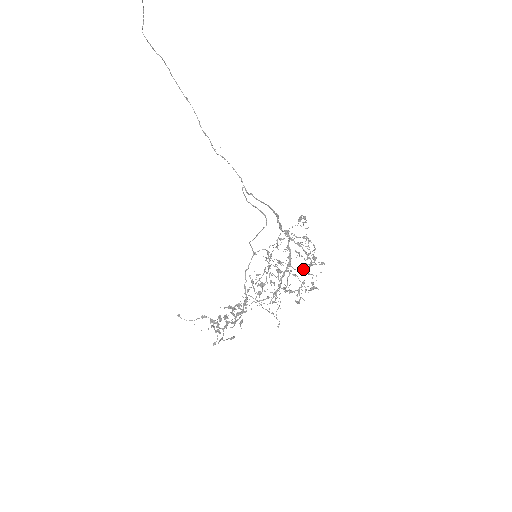
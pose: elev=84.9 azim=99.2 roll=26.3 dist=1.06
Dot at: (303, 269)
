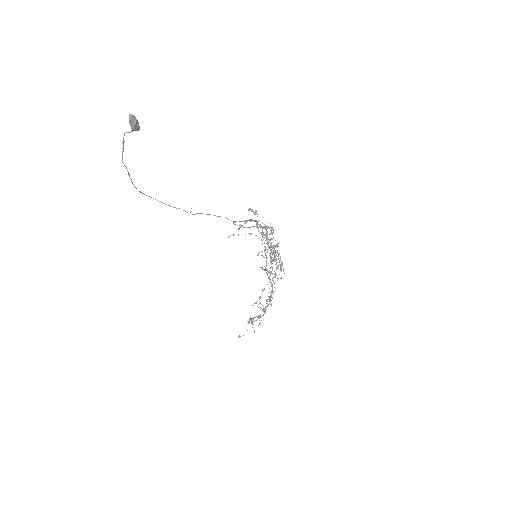
Dot at: (269, 240)
